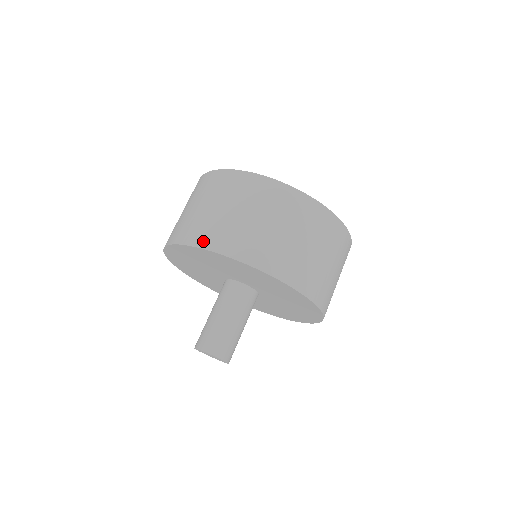
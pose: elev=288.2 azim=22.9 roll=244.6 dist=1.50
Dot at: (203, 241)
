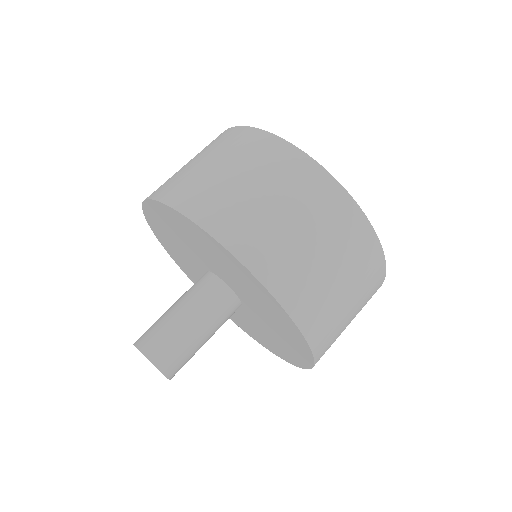
Dot at: (152, 193)
